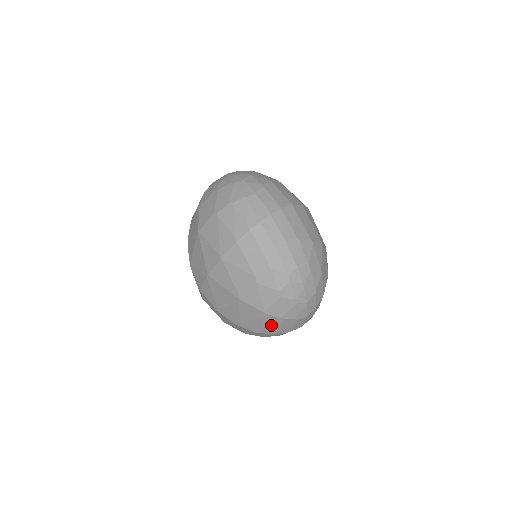
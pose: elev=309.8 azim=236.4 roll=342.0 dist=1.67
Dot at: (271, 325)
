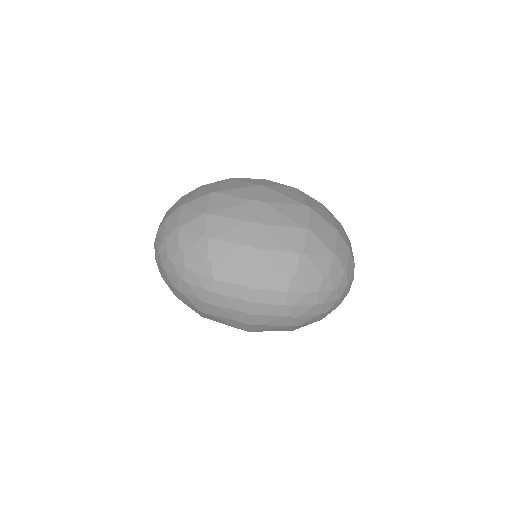
Dot at: occluded
